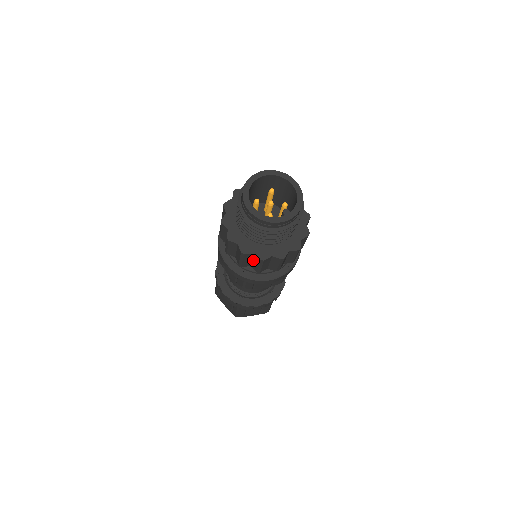
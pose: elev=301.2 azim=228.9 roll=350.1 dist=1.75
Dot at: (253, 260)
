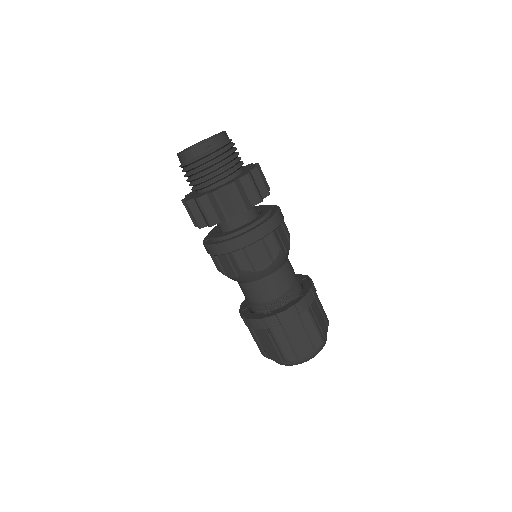
Dot at: (213, 206)
